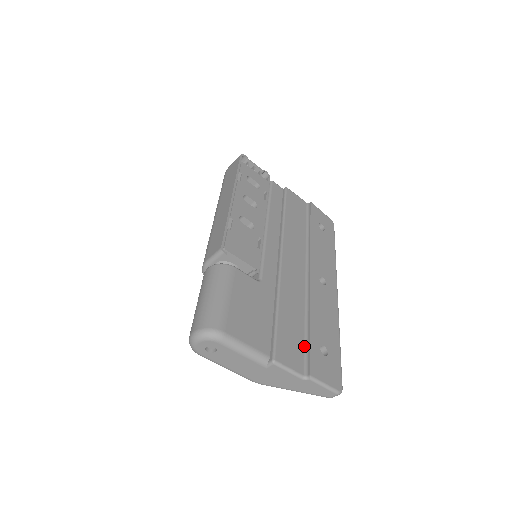
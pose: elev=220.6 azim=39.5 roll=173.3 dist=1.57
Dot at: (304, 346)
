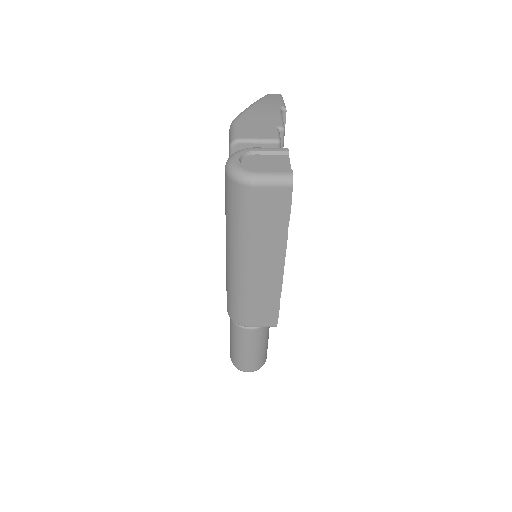
Dot at: occluded
